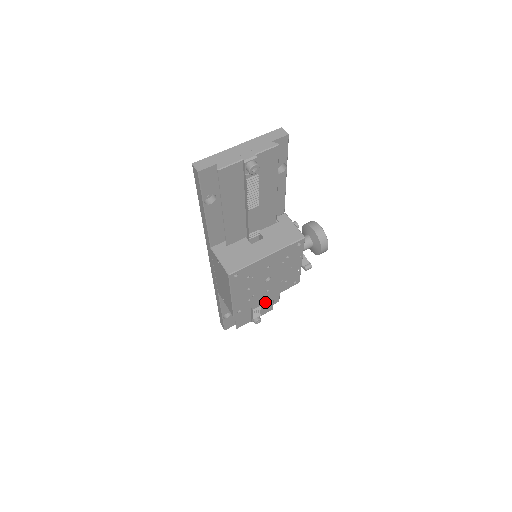
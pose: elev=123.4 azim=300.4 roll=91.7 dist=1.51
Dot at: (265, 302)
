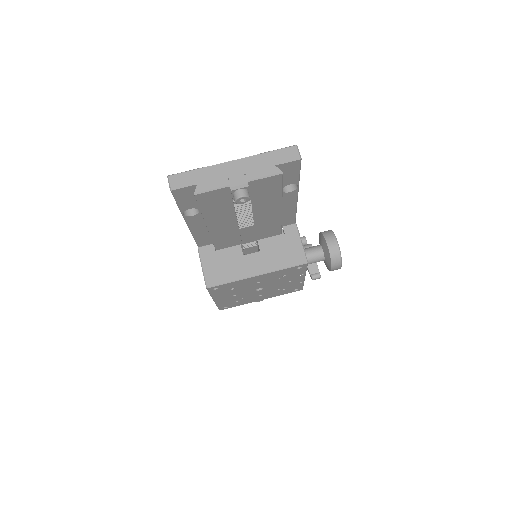
Dot at: occluded
